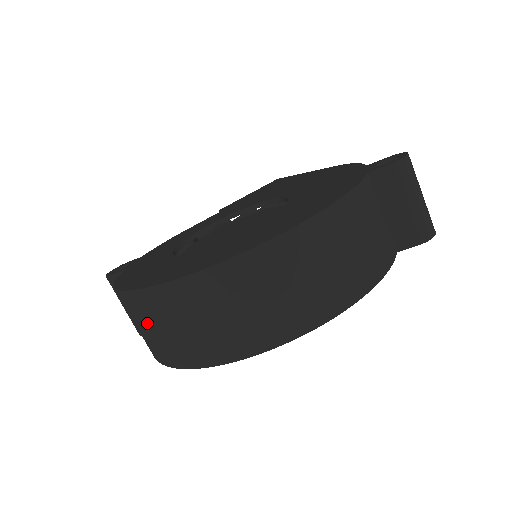
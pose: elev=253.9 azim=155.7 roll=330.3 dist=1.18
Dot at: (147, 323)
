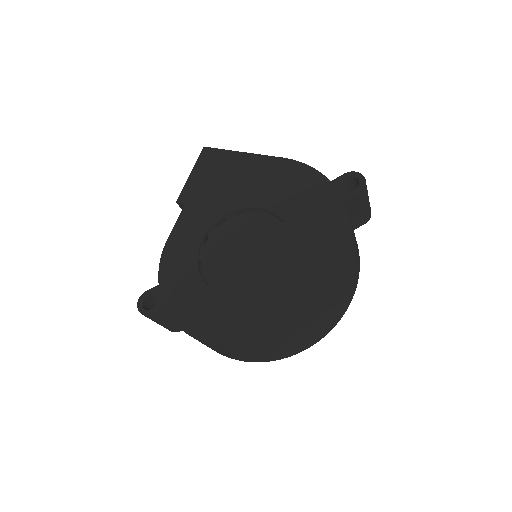
Dot at: (240, 354)
